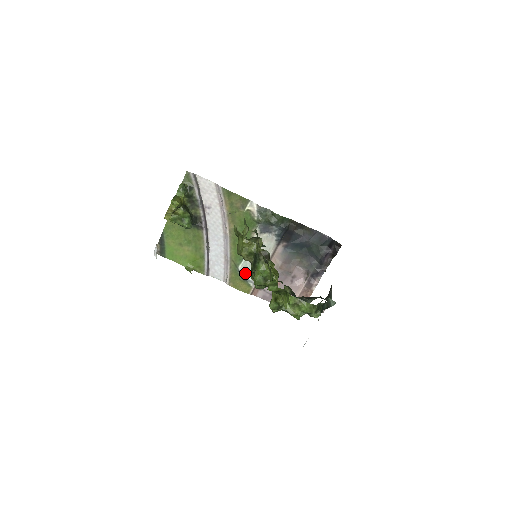
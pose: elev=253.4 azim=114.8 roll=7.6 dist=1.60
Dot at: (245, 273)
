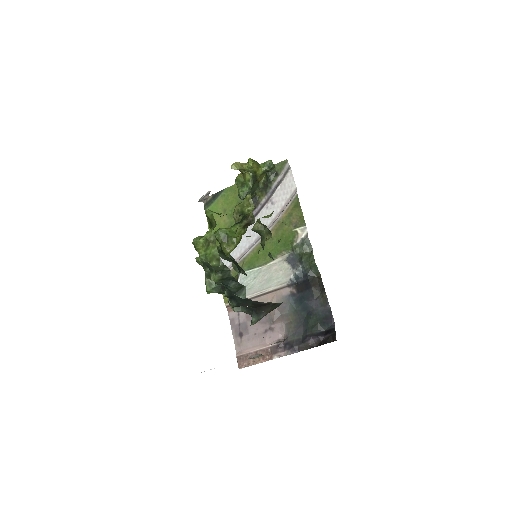
Dot at: (241, 282)
